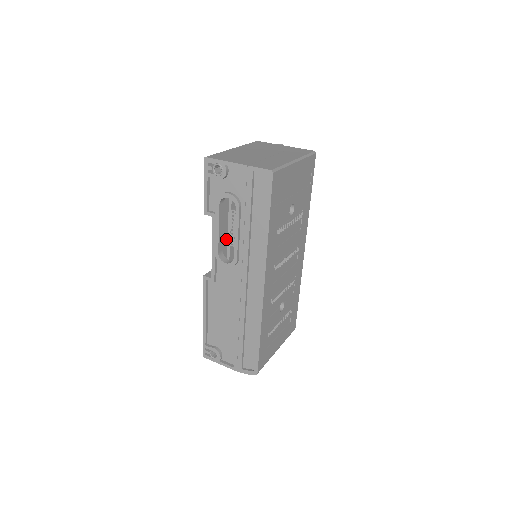
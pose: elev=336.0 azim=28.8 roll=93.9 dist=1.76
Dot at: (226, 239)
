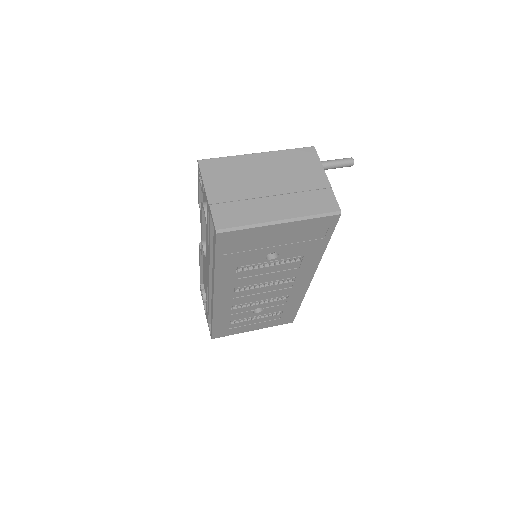
Dot at: occluded
